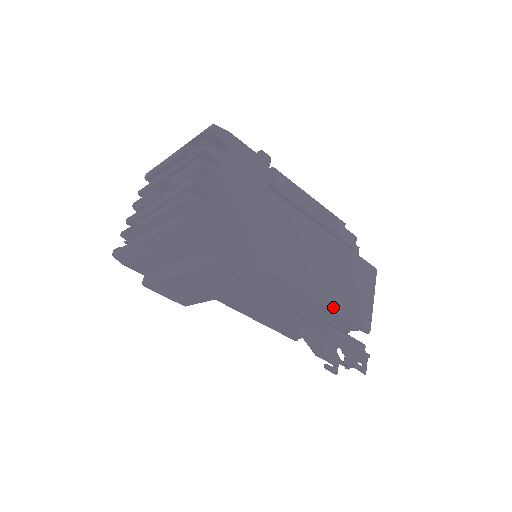
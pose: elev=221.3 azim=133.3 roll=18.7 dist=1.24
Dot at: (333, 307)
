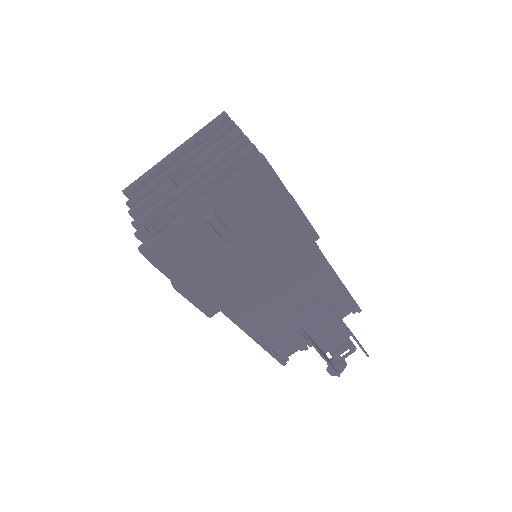
Dot at: (341, 281)
